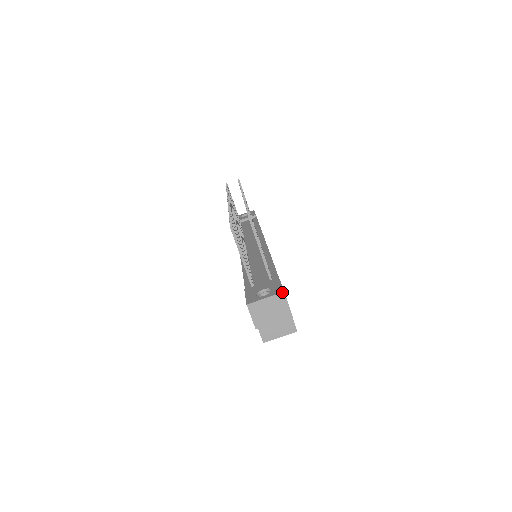
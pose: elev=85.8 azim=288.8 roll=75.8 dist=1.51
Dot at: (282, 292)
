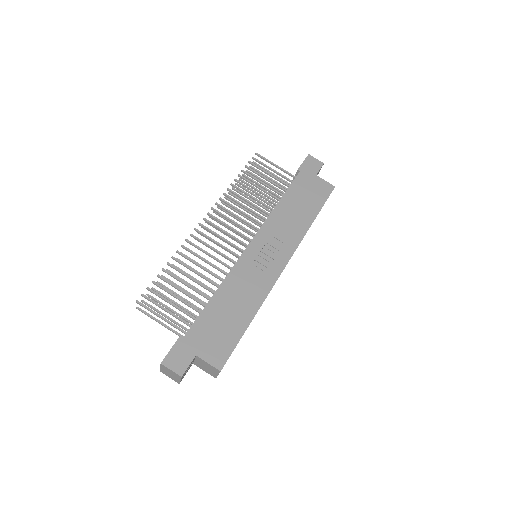
Dot at: occluded
